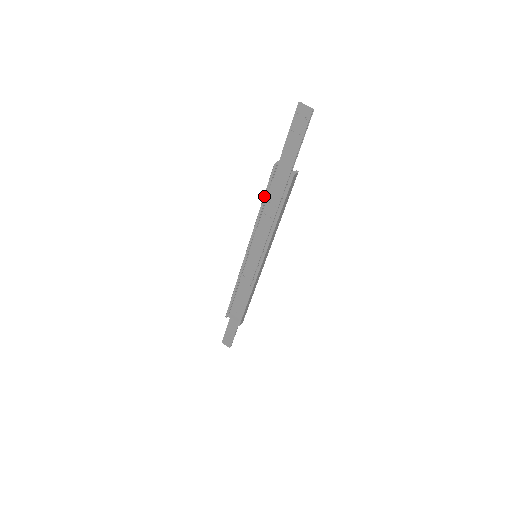
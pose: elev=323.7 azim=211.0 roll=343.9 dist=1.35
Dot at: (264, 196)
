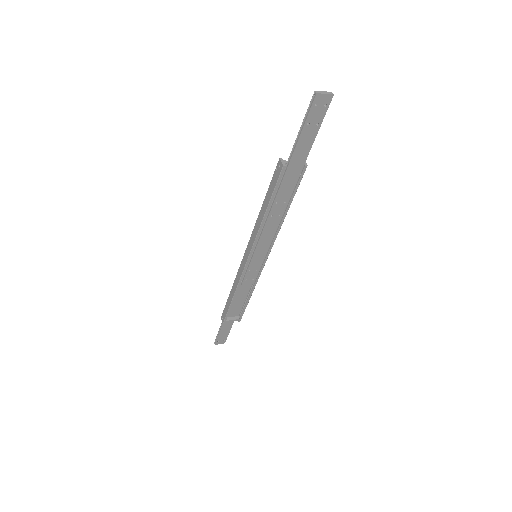
Dot at: (270, 200)
